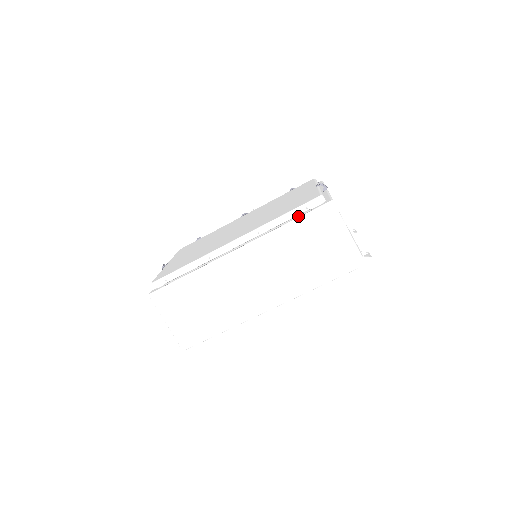
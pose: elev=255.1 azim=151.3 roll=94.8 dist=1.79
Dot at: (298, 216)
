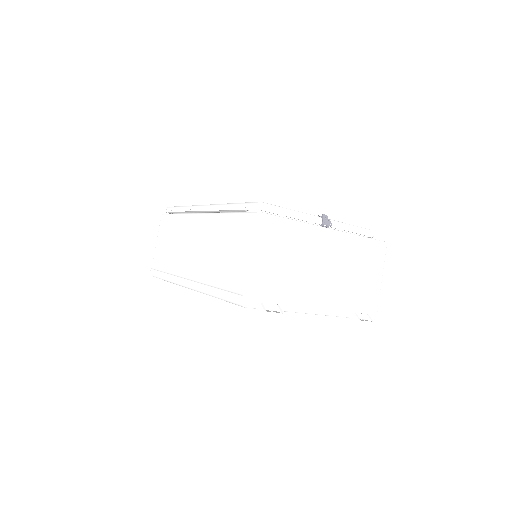
Dot at: (237, 210)
